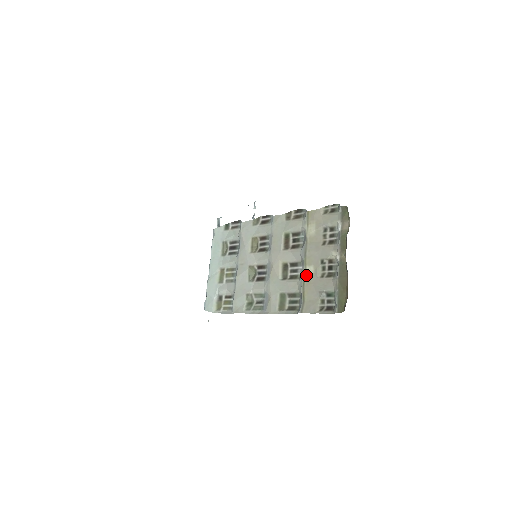
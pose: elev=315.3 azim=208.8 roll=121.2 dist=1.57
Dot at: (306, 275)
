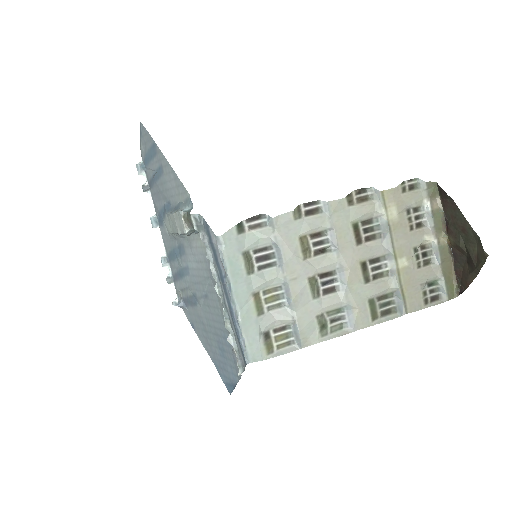
Dot at: (401, 270)
